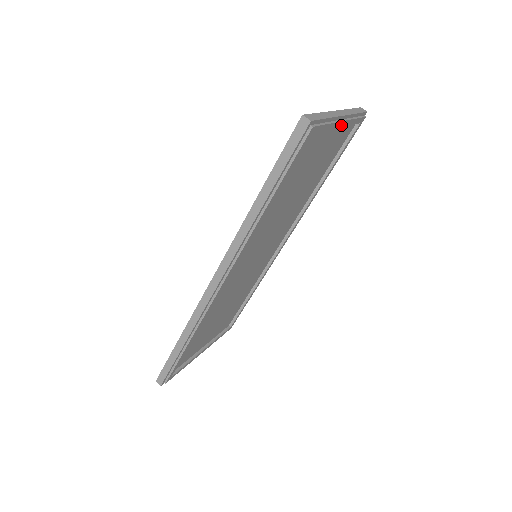
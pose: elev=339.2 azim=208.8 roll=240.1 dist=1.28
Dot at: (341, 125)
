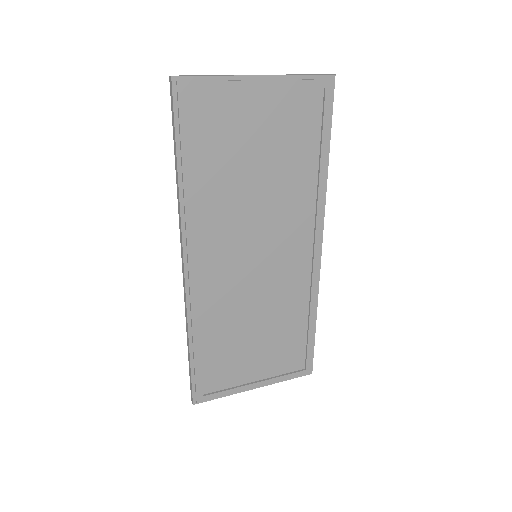
Dot at: (262, 86)
